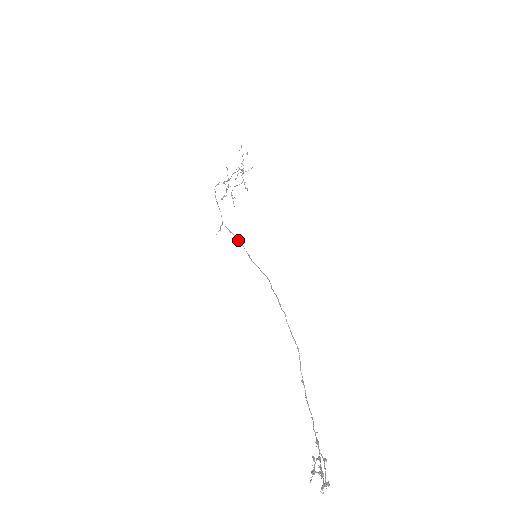
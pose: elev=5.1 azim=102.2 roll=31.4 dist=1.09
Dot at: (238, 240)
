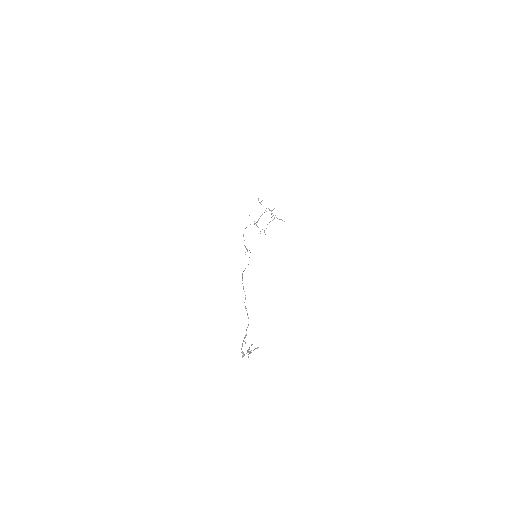
Dot at: (250, 252)
